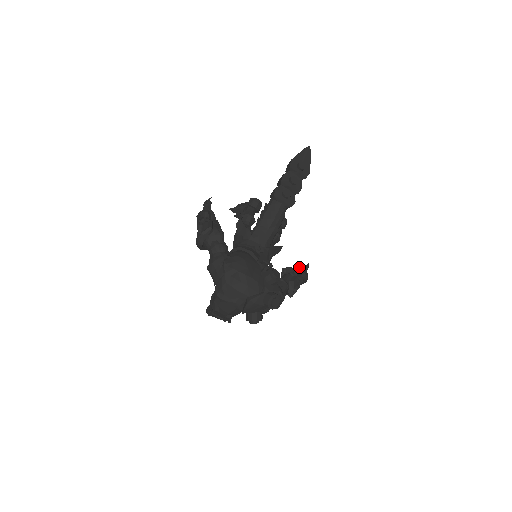
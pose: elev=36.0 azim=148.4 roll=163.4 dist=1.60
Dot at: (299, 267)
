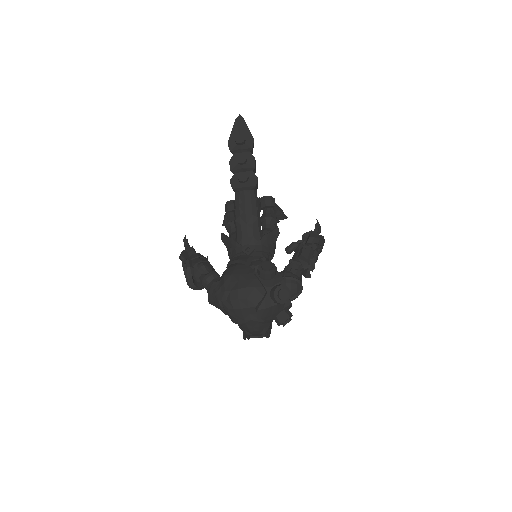
Dot at: (306, 234)
